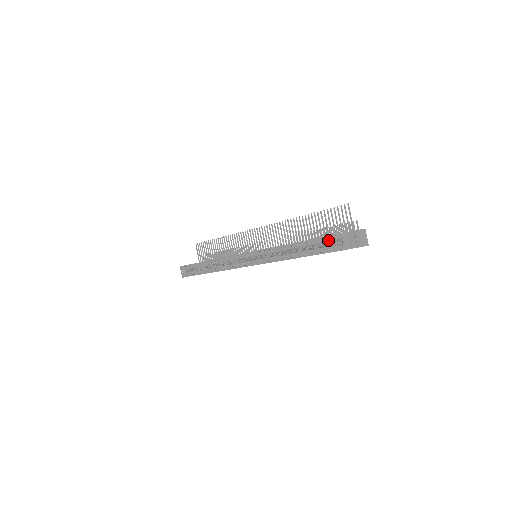
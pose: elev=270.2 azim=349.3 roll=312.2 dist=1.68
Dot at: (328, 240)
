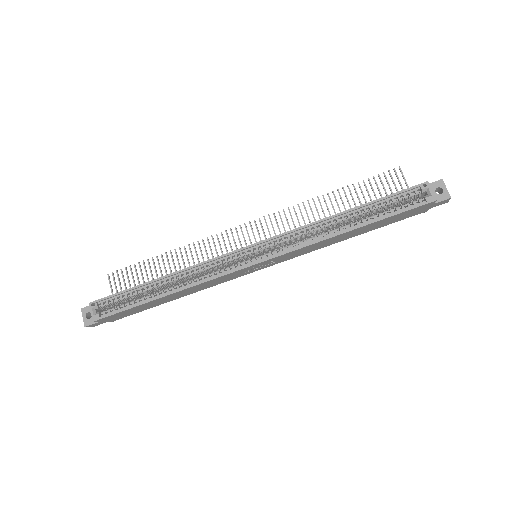
Dot at: (404, 196)
